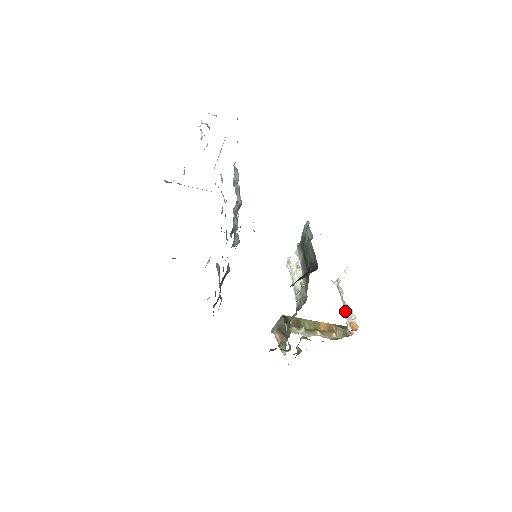
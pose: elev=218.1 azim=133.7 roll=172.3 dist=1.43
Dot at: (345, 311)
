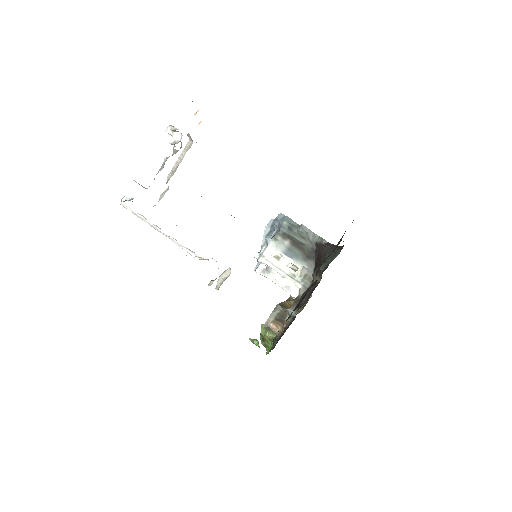
Dot at: (285, 288)
